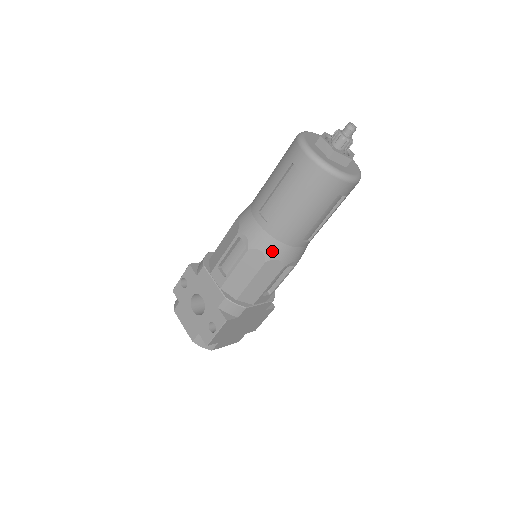
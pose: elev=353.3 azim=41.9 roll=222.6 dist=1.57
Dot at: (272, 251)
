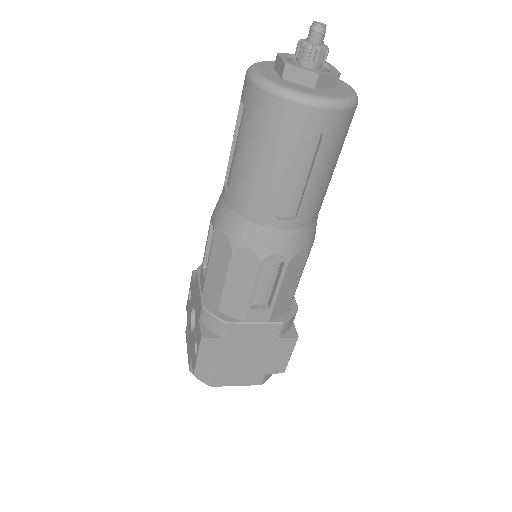
Dot at: (237, 234)
